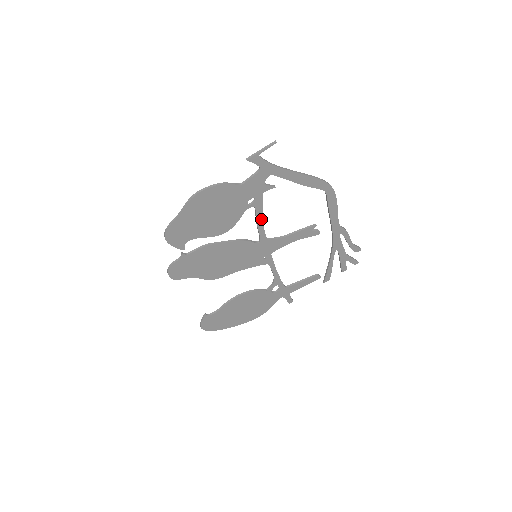
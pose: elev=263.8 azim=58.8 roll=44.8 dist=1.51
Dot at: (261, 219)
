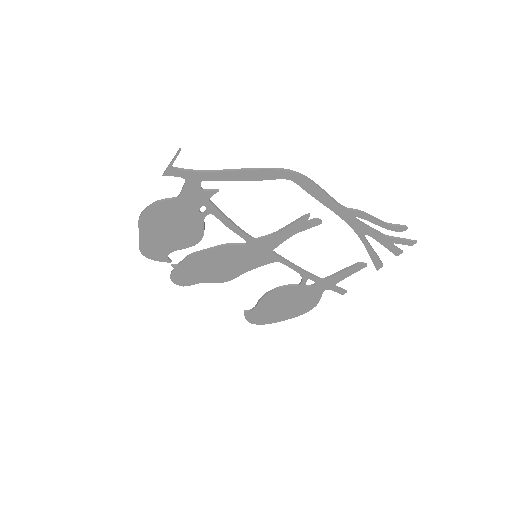
Dot at: (229, 223)
